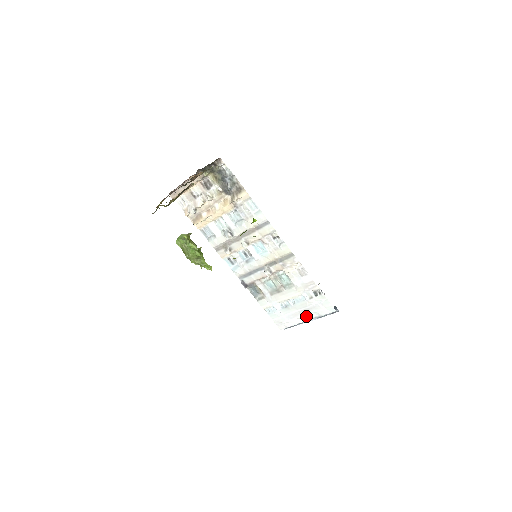
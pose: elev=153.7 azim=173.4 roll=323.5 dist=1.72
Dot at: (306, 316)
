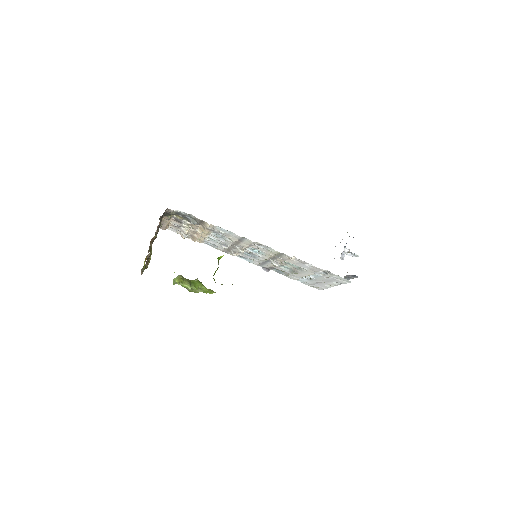
Dot at: (331, 284)
